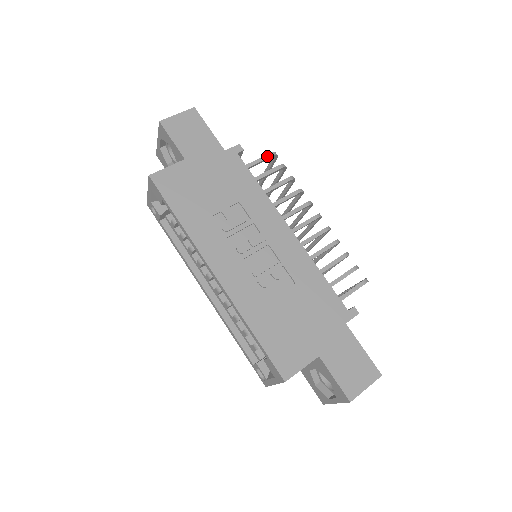
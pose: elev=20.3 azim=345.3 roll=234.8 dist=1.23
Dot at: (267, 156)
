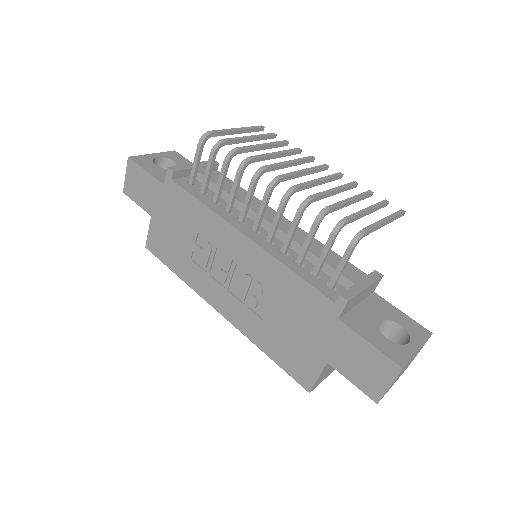
Dot at: (197, 151)
